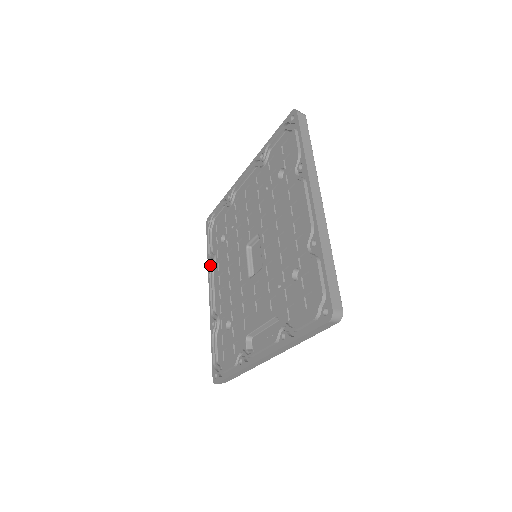
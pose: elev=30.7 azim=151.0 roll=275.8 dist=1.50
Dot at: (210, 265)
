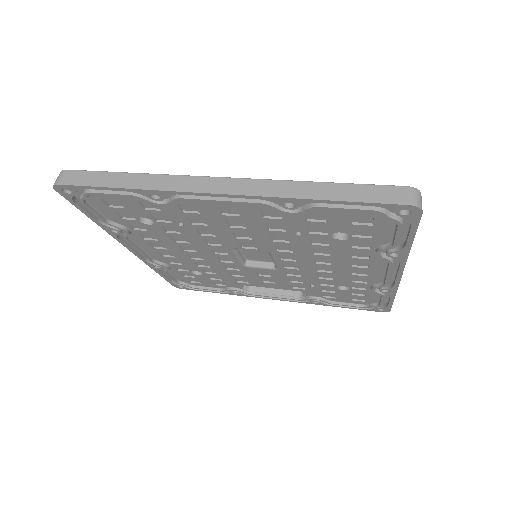
Dot at: (115, 234)
